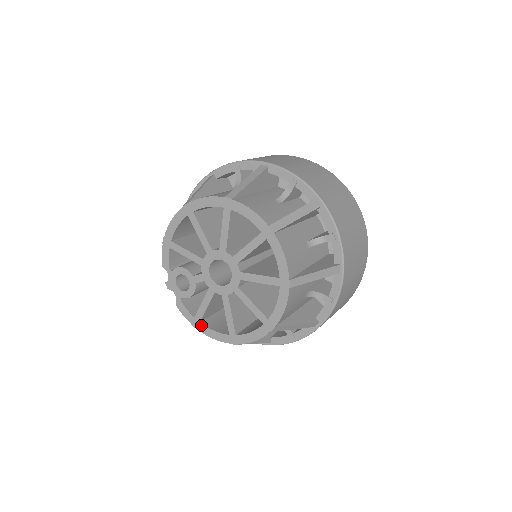
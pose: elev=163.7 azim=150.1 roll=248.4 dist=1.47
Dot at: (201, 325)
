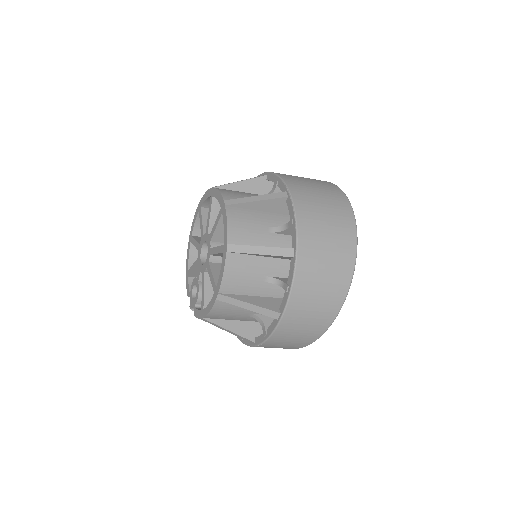
Dot at: (204, 310)
